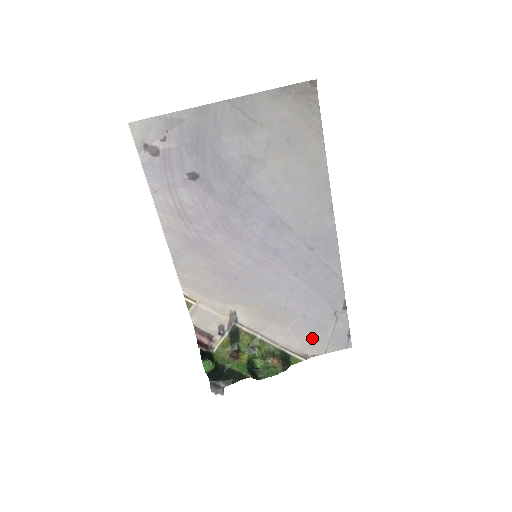
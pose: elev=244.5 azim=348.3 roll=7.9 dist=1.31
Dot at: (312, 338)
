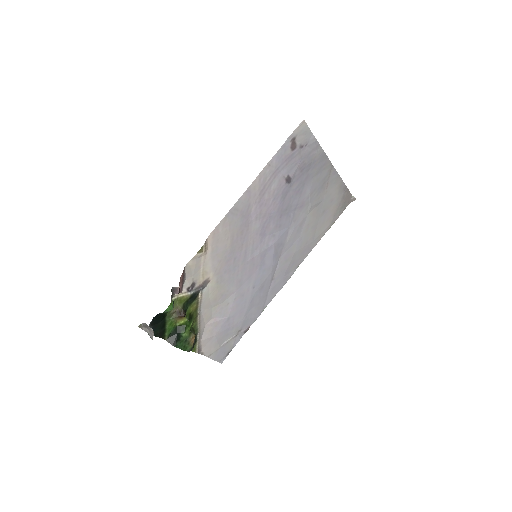
Dot at: (215, 339)
